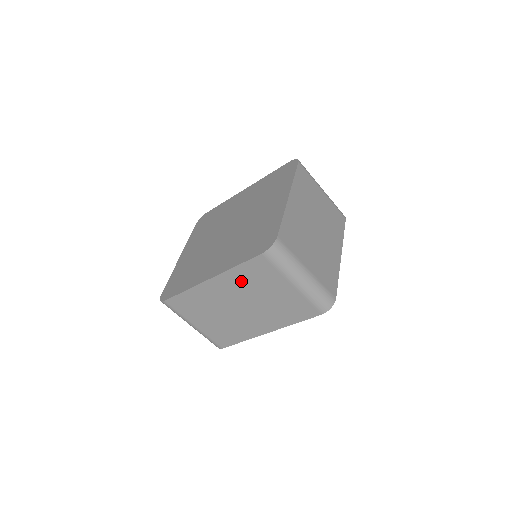
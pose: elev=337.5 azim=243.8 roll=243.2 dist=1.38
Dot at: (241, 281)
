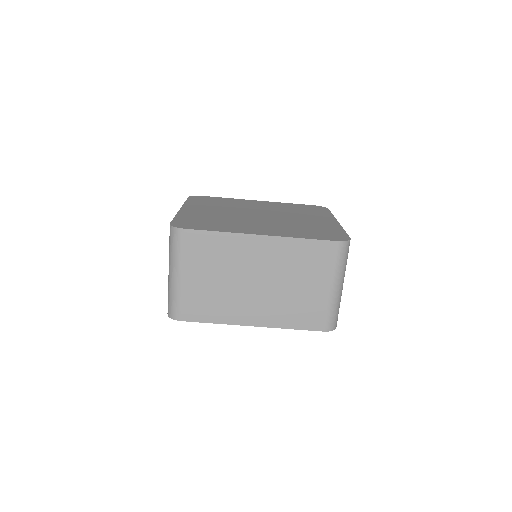
Dot at: (290, 256)
